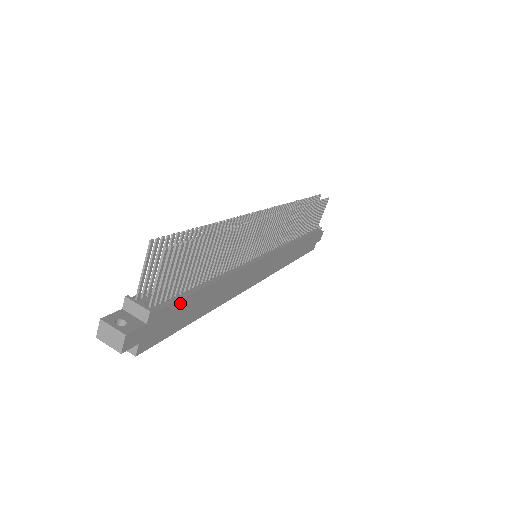
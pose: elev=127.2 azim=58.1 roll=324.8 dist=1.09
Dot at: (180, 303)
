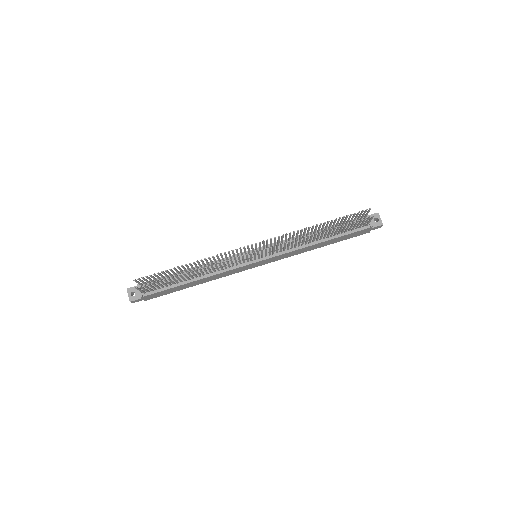
Dot at: (165, 290)
